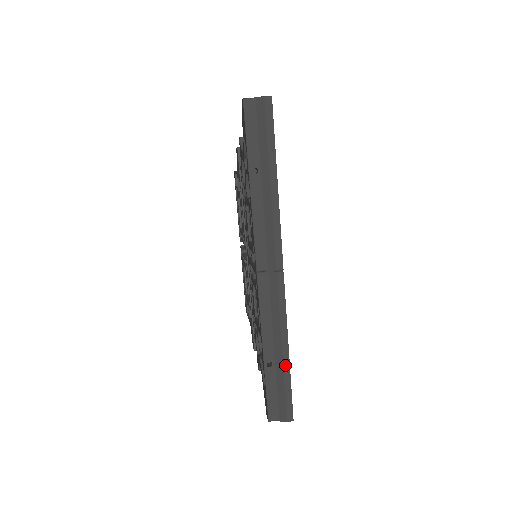
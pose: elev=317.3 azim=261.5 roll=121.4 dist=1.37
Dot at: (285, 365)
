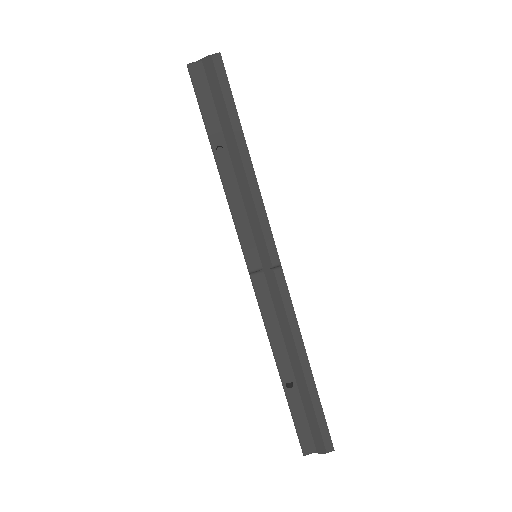
Dot at: (309, 382)
